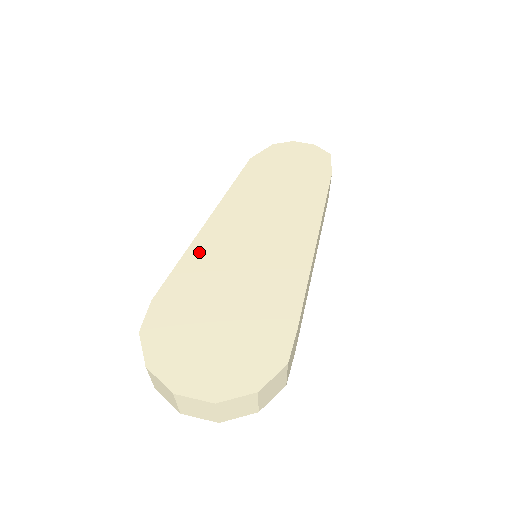
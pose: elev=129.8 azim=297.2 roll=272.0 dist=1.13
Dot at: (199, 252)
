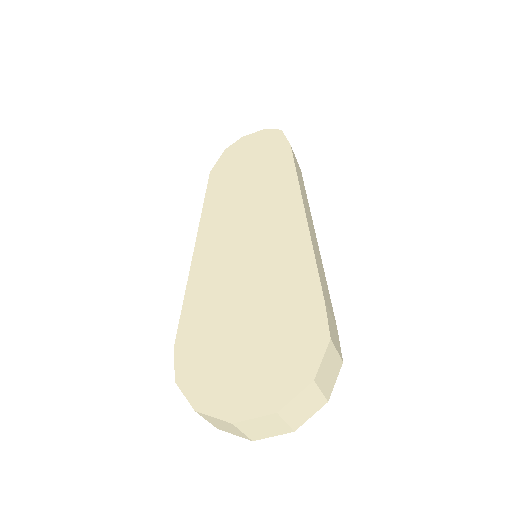
Dot at: (199, 279)
